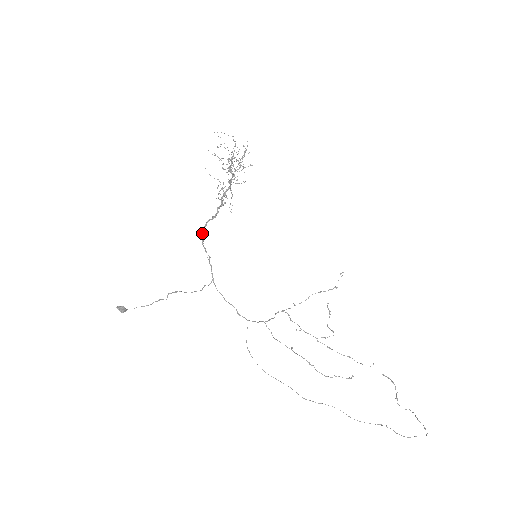
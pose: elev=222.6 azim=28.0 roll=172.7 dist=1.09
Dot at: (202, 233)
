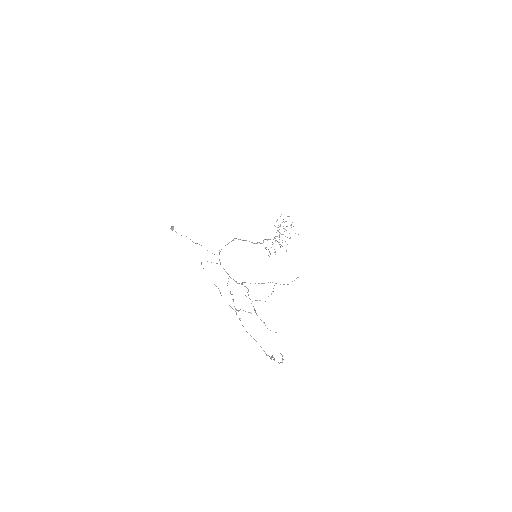
Dot at: (239, 239)
